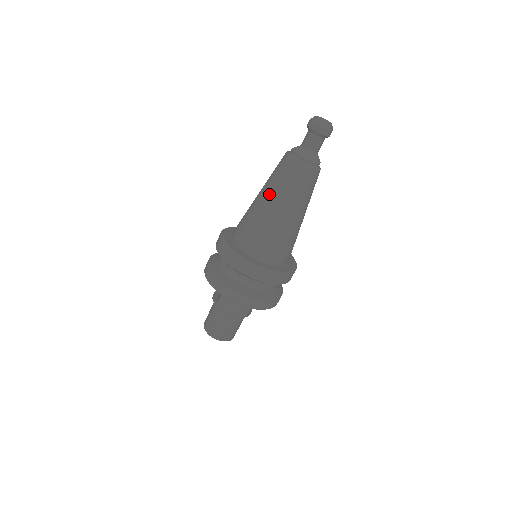
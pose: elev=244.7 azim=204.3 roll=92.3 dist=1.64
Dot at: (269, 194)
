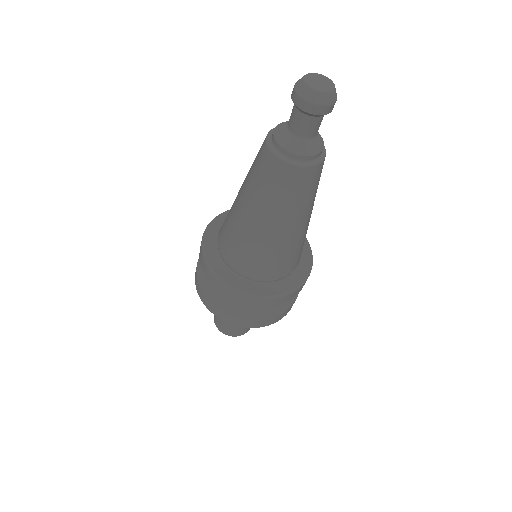
Dot at: (246, 199)
